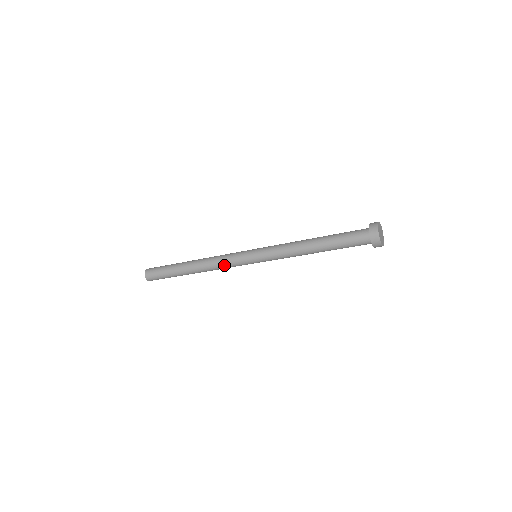
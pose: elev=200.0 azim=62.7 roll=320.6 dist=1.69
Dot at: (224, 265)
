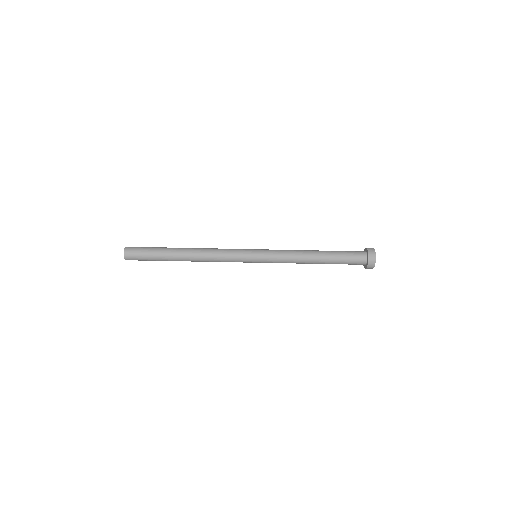
Dot at: (223, 252)
